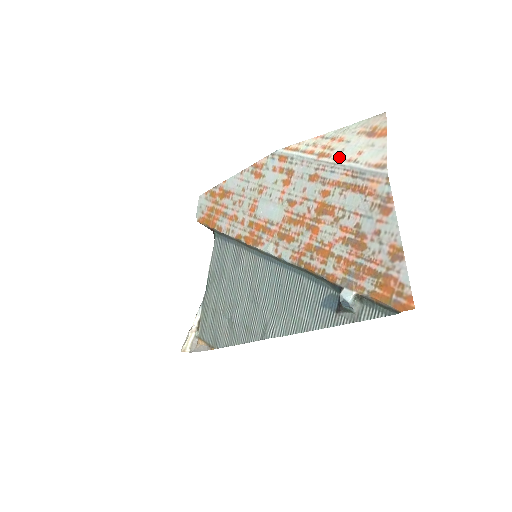
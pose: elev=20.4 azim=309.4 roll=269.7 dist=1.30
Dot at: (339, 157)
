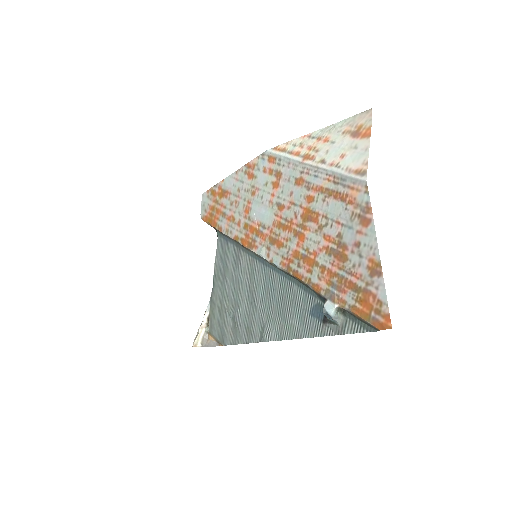
Dot at: (322, 160)
